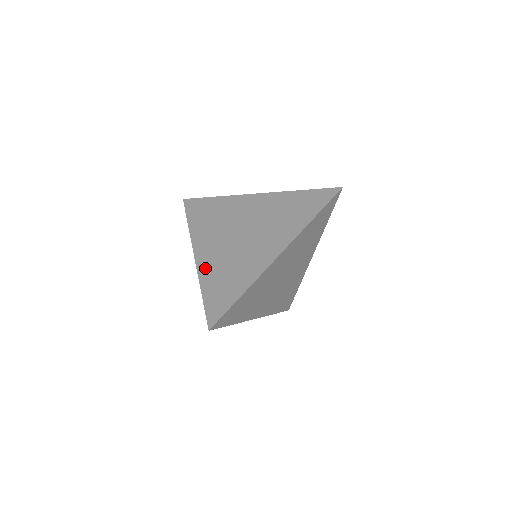
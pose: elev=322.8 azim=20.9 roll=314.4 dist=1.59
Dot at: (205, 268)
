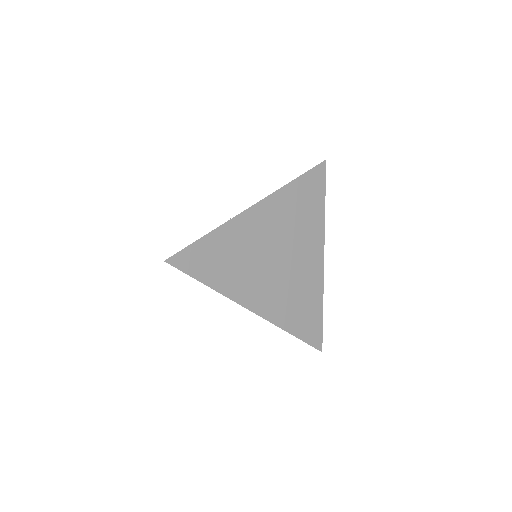
Dot at: (275, 314)
